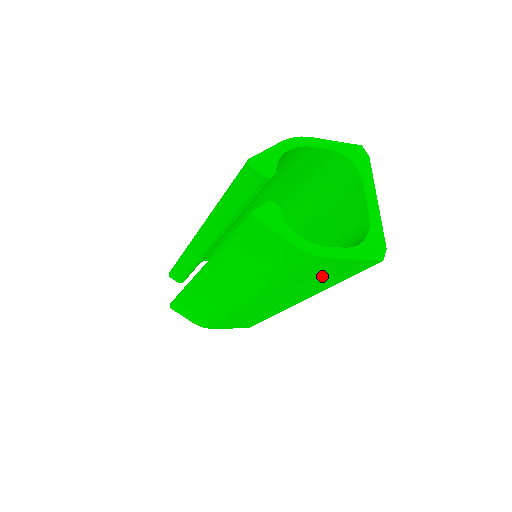
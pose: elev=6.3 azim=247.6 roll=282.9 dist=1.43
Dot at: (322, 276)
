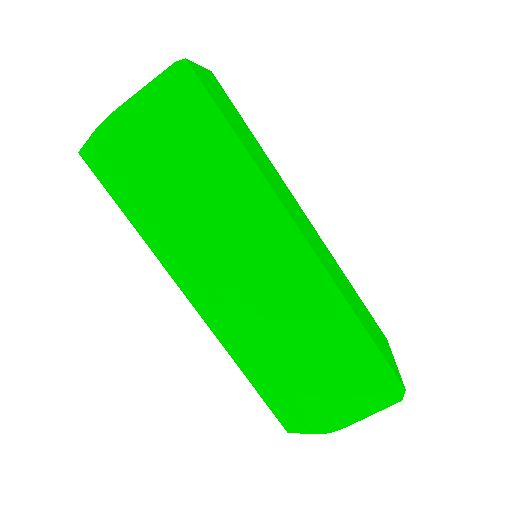
Dot at: (184, 148)
